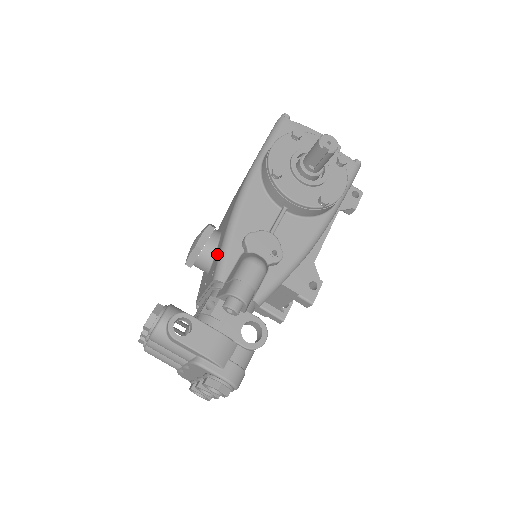
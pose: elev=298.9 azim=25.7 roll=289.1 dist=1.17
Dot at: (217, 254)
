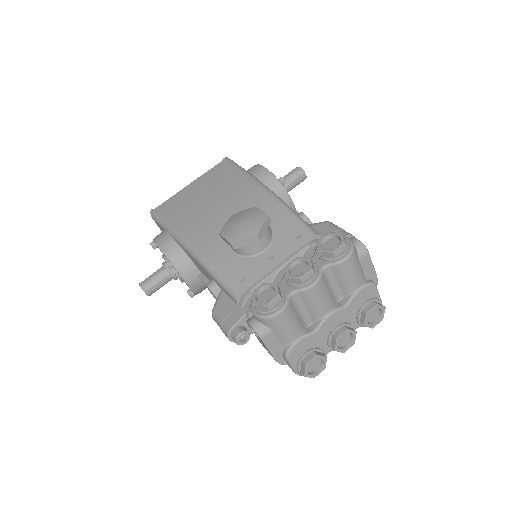
Dot at: (286, 225)
